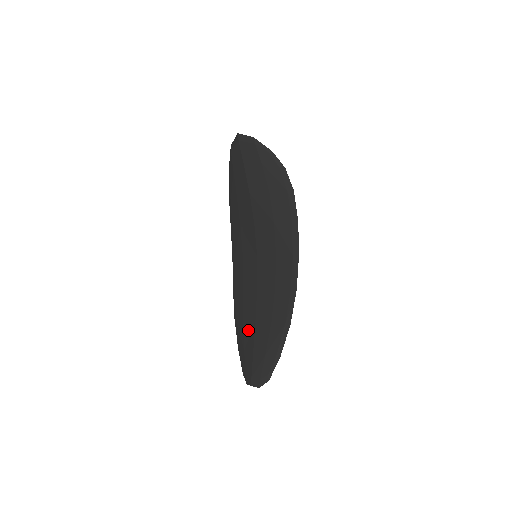
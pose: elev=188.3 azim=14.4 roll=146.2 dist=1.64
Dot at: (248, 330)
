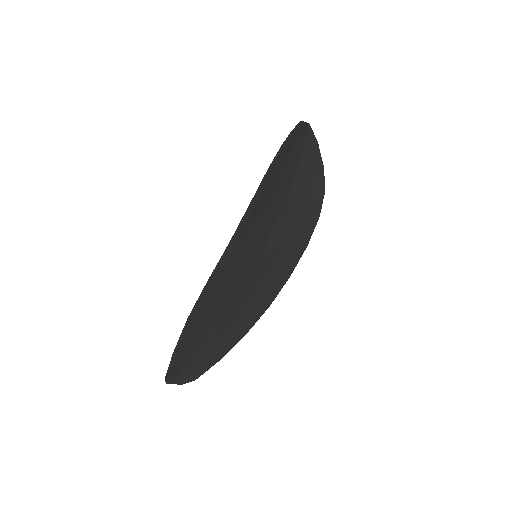
Dot at: (216, 334)
